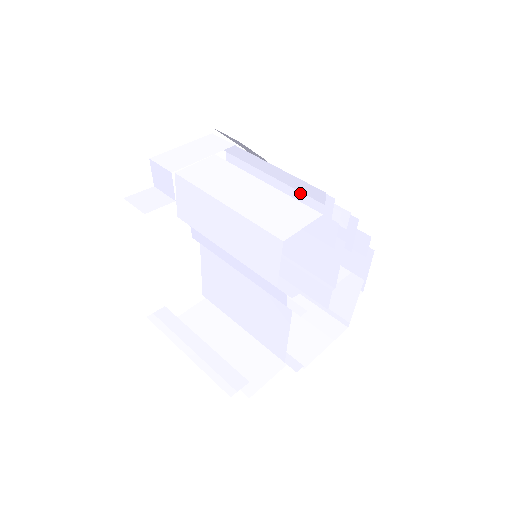
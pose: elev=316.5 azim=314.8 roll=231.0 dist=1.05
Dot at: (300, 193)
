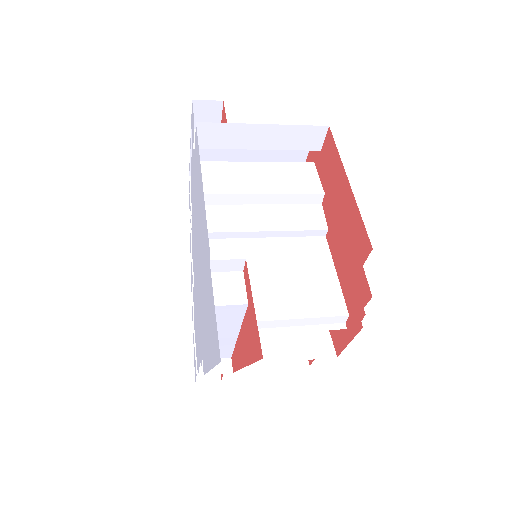
Dot at: occluded
